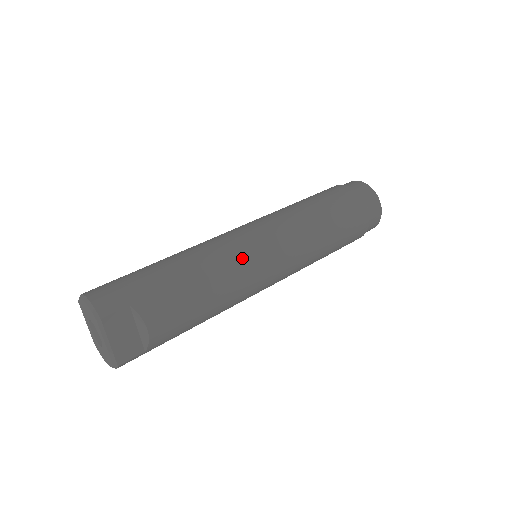
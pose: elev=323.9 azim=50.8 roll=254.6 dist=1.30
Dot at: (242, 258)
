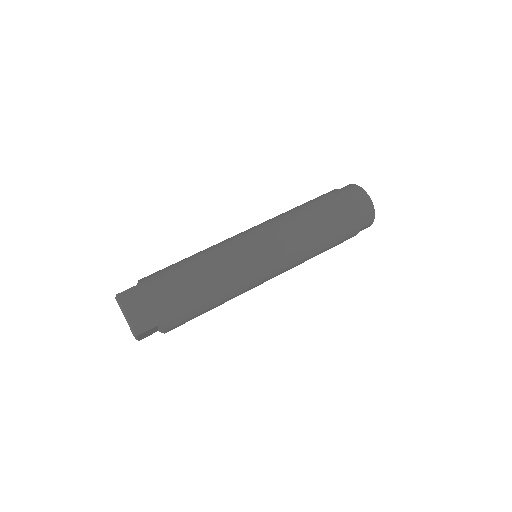
Dot at: (245, 284)
